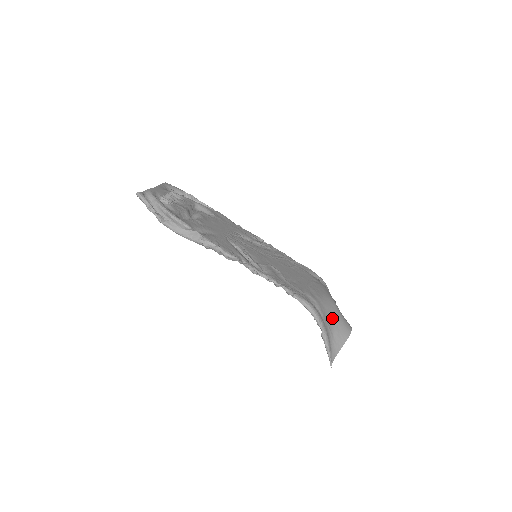
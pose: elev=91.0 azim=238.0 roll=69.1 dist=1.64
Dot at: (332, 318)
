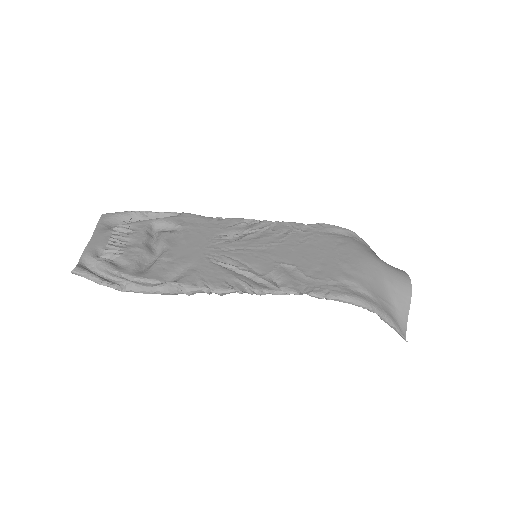
Dot at: (383, 285)
